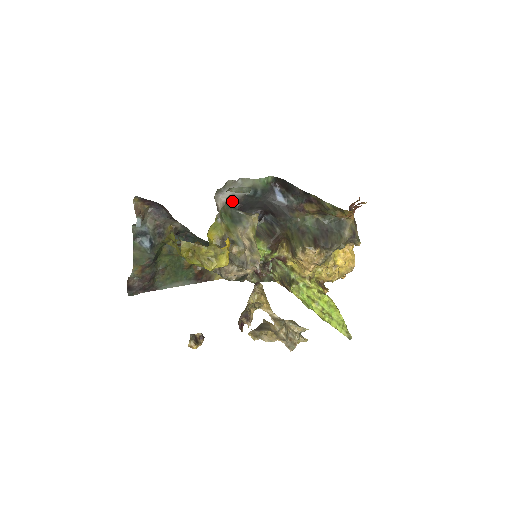
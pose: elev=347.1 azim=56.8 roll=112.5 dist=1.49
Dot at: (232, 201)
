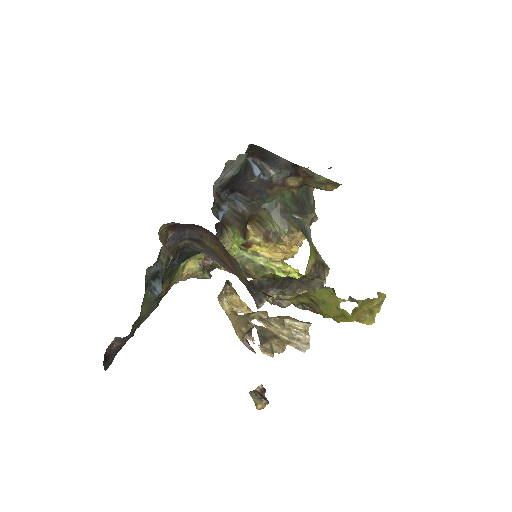
Dot at: occluded
